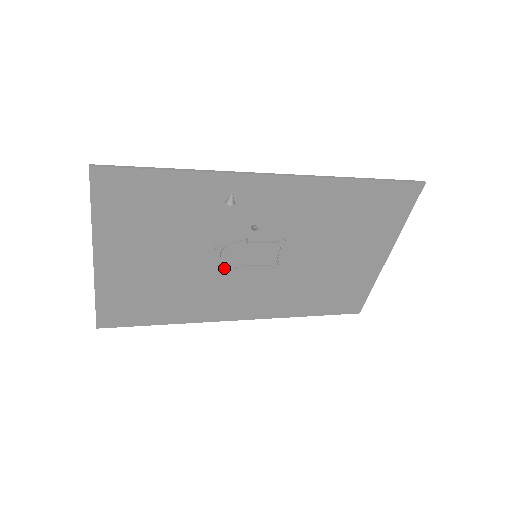
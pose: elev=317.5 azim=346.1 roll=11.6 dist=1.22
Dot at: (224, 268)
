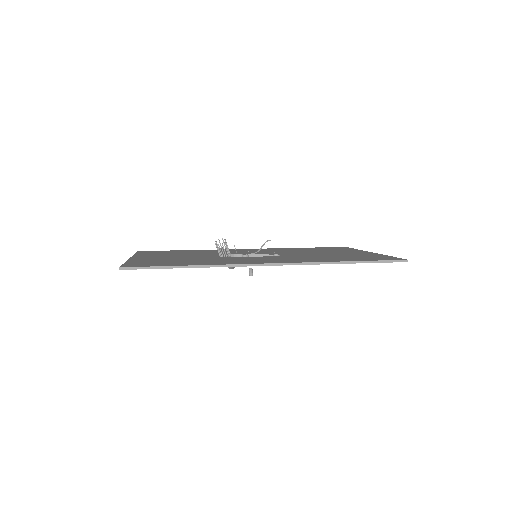
Dot at: occluded
